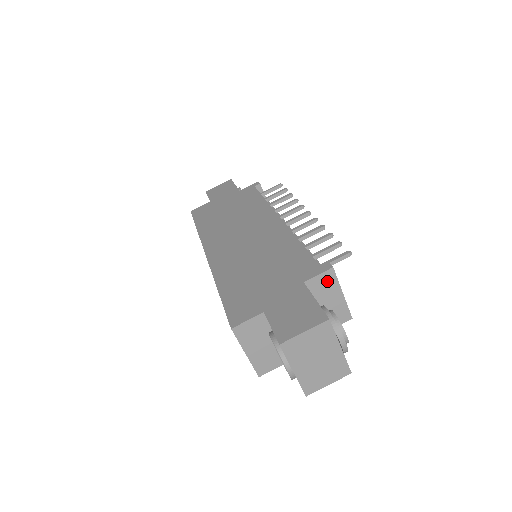
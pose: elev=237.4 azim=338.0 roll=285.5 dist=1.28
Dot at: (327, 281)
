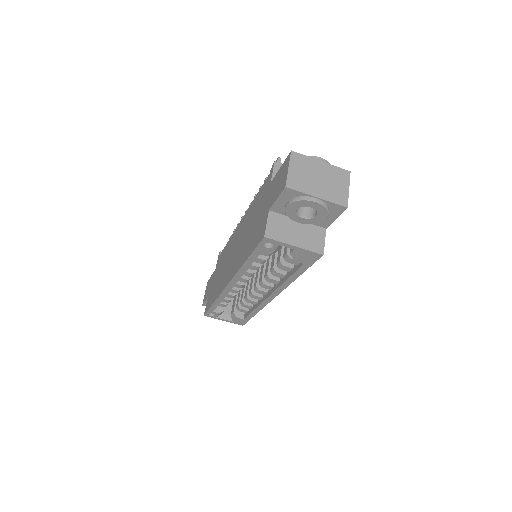
Dot at: occluded
